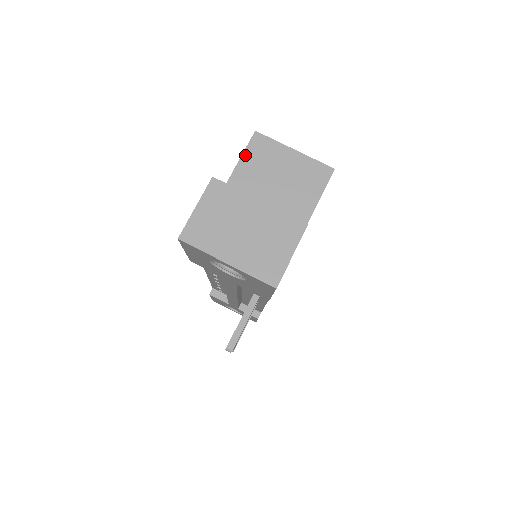
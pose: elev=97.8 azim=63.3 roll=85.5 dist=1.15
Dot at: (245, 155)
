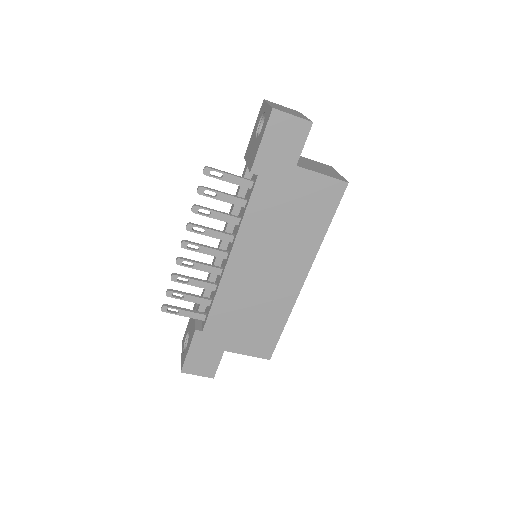
Dot at: (317, 162)
